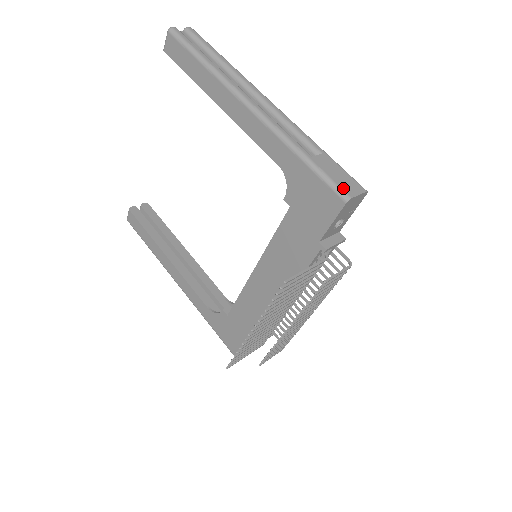
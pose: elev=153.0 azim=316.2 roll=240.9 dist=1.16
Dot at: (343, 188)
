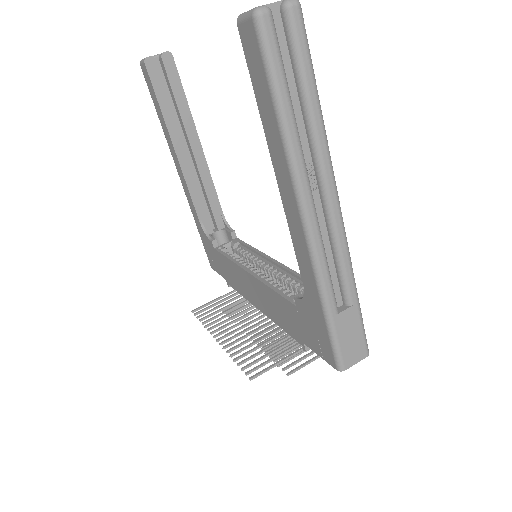
Dot at: (344, 358)
